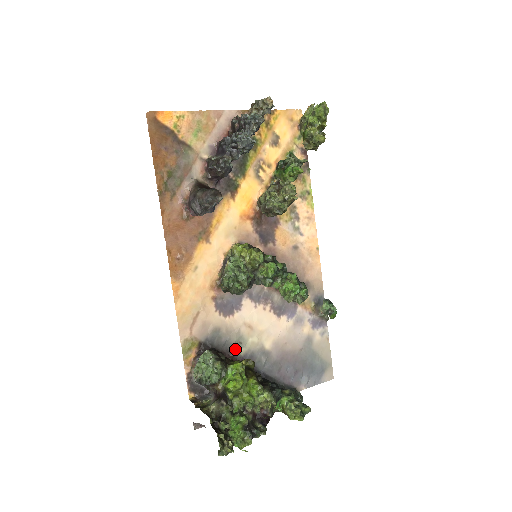
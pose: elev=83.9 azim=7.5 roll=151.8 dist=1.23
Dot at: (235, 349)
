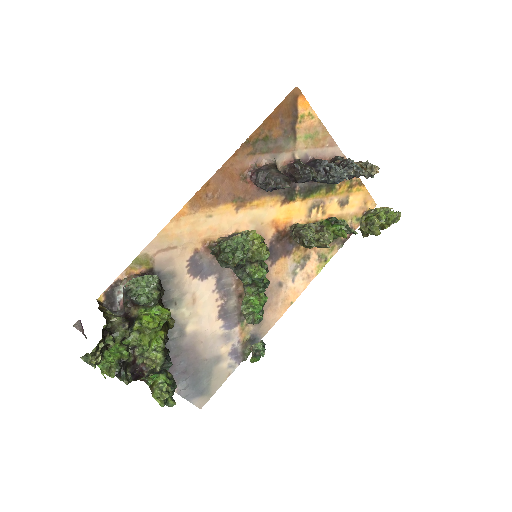
Dot at: (167, 303)
